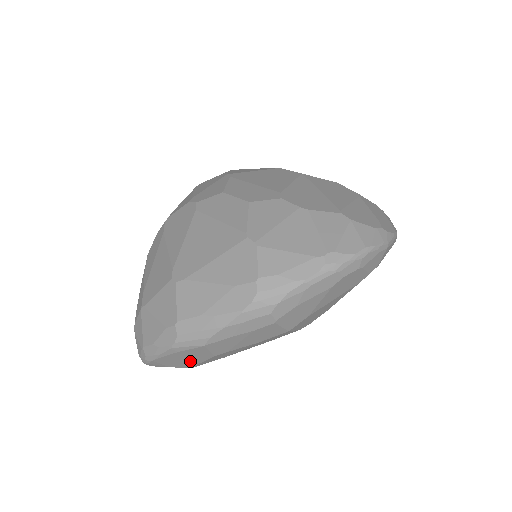
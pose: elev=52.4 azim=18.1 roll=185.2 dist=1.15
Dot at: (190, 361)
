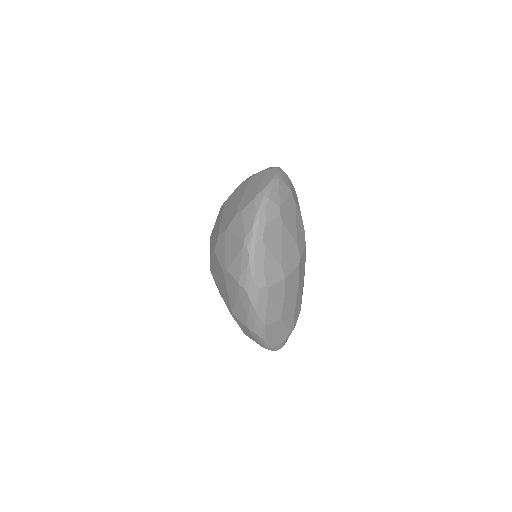
Dot at: (282, 332)
